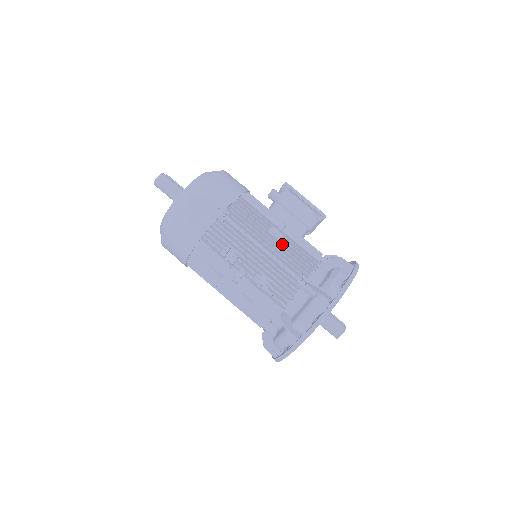
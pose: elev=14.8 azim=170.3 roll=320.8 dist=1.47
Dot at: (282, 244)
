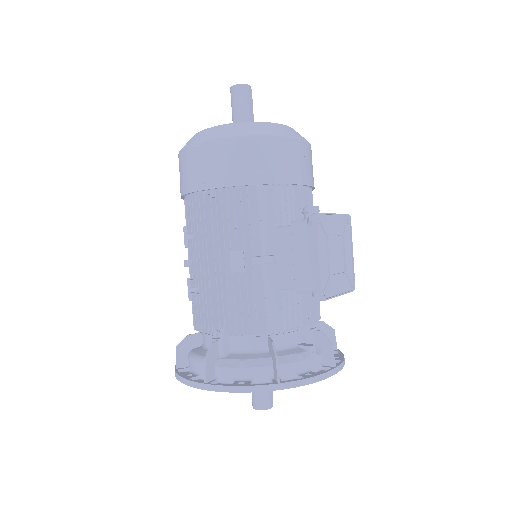
Dot at: (234, 279)
